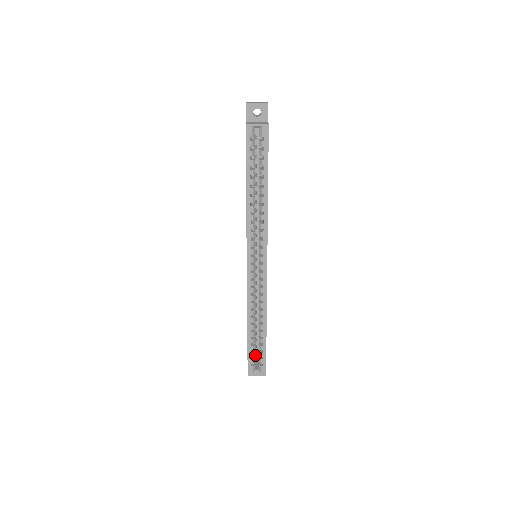
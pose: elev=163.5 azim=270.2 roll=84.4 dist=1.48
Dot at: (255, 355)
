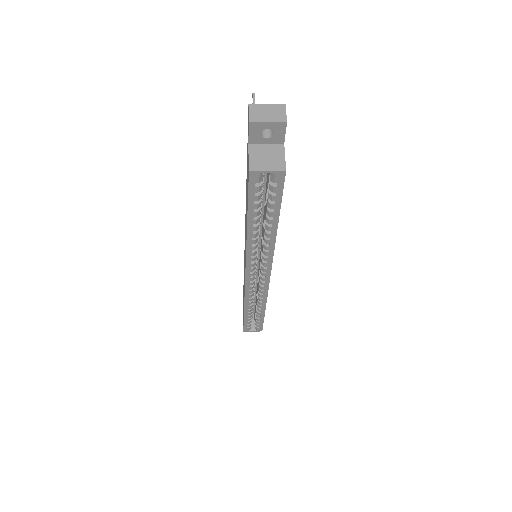
Dot at: occluded
